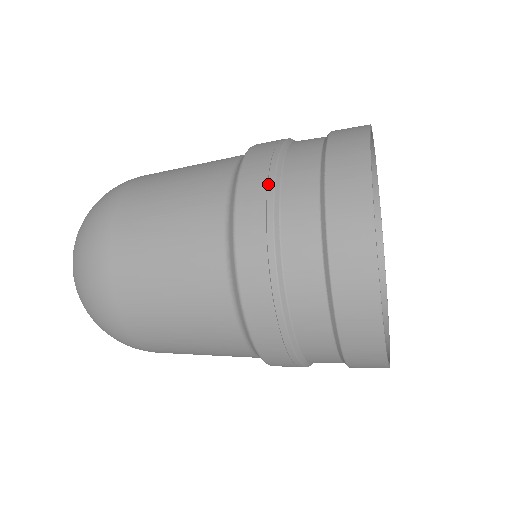
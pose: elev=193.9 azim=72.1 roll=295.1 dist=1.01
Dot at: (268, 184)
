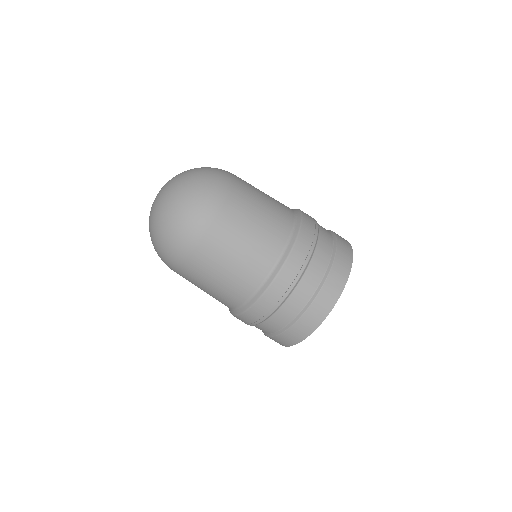
Dot at: (309, 253)
